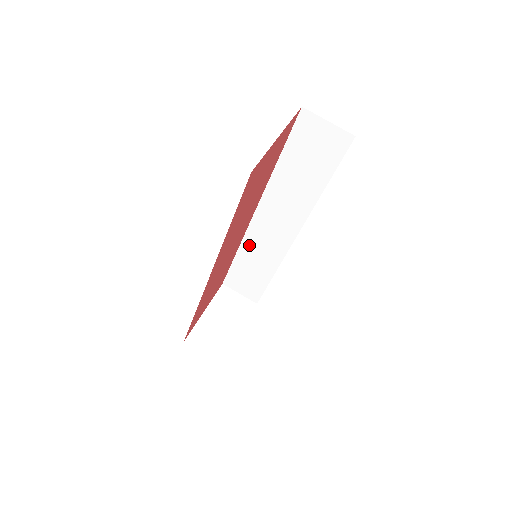
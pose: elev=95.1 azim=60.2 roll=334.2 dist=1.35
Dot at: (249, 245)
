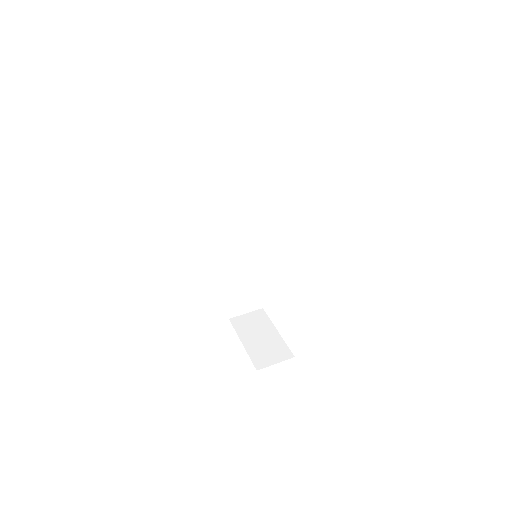
Dot at: (231, 267)
